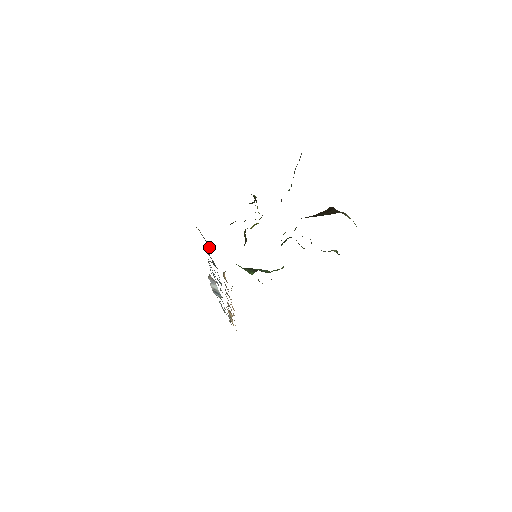
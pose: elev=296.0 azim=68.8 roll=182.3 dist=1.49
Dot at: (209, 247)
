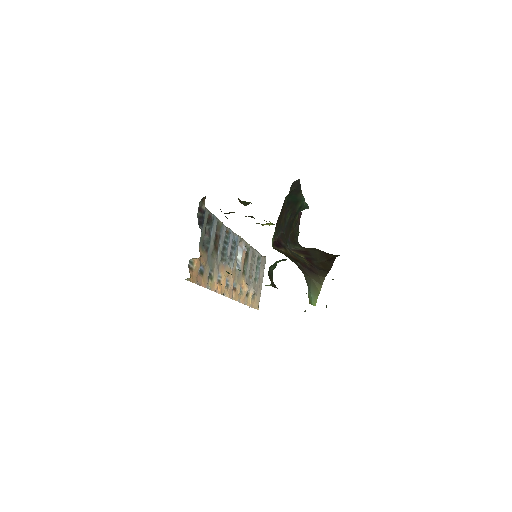
Dot at: (201, 224)
